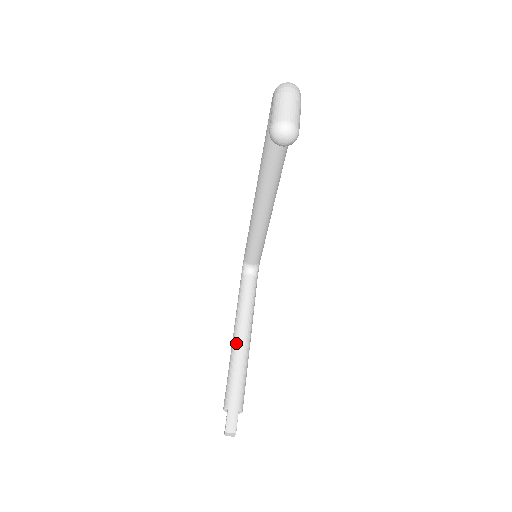
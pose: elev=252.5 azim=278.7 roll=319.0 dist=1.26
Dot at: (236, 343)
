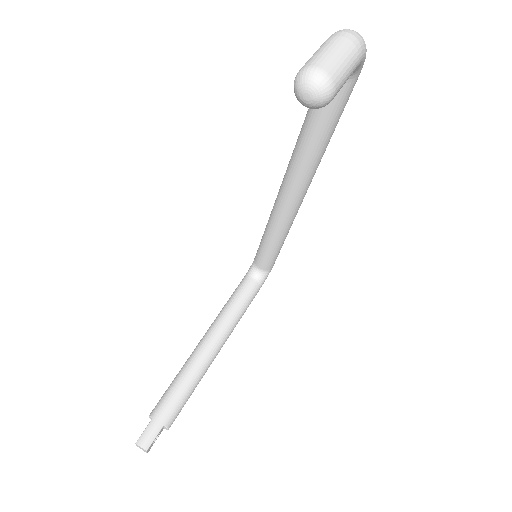
Dot at: (200, 347)
